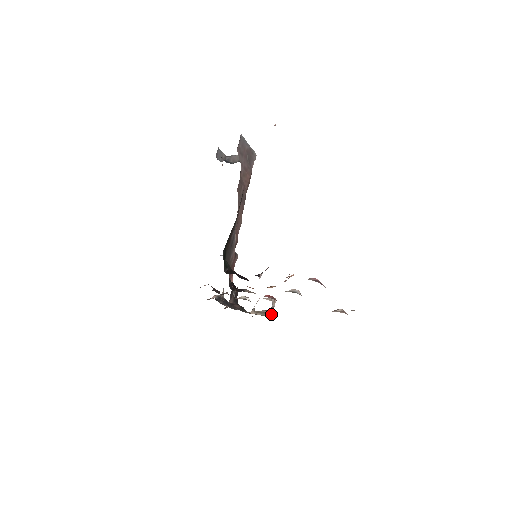
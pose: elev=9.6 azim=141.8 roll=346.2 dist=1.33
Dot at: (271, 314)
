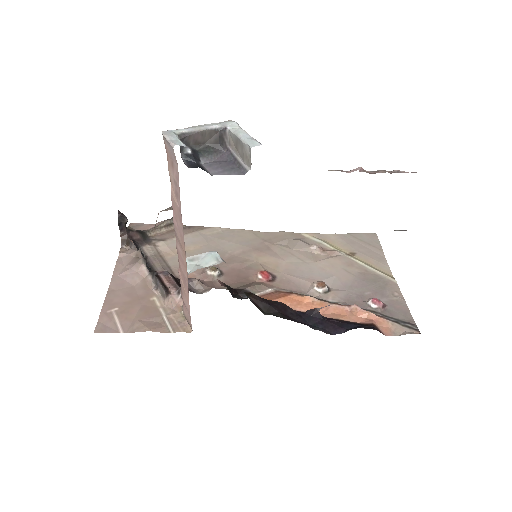
Dot at: occluded
